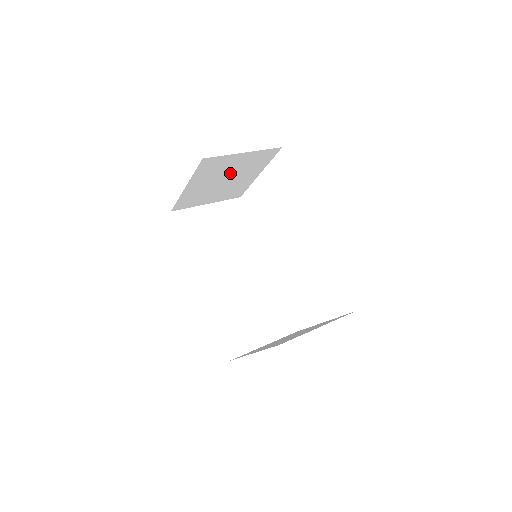
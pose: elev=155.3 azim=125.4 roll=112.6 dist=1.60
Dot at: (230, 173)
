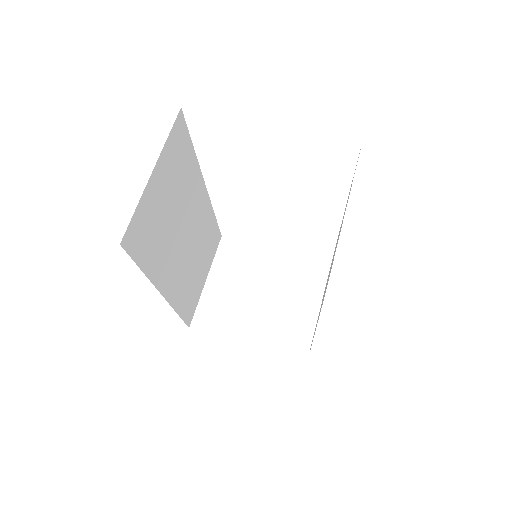
Dot at: occluded
